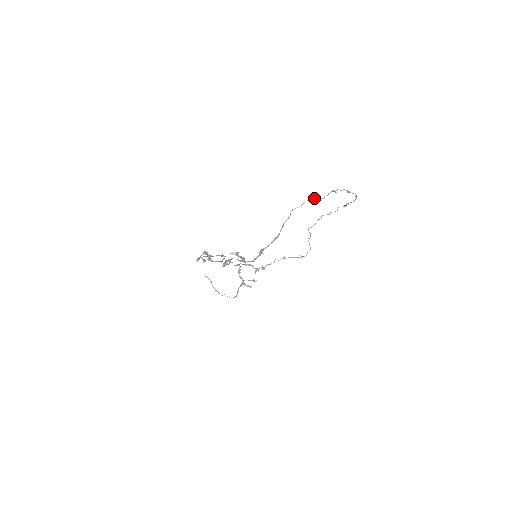
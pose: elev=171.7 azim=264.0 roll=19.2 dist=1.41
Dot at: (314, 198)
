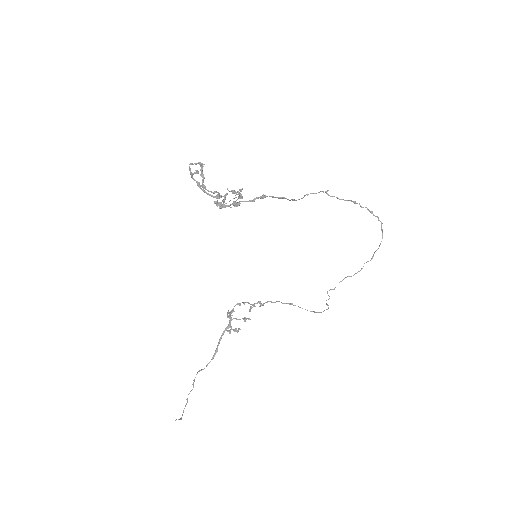
Dot at: (332, 196)
